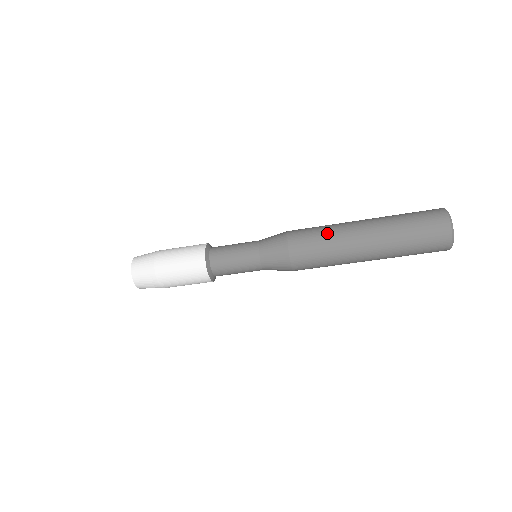
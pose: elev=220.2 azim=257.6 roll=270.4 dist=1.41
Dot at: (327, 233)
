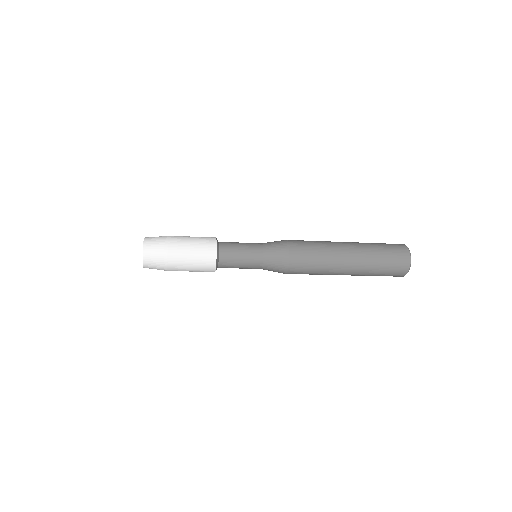
Dot at: (319, 271)
